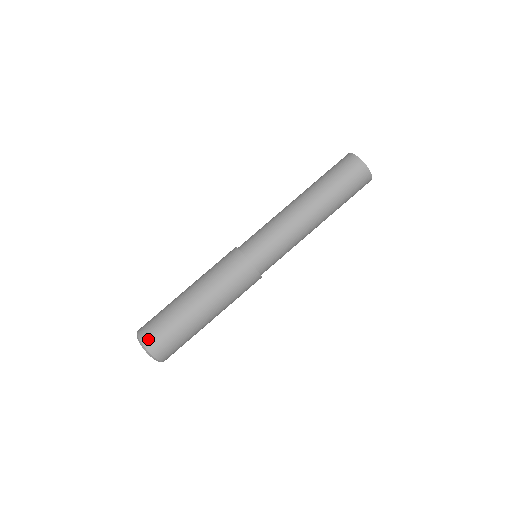
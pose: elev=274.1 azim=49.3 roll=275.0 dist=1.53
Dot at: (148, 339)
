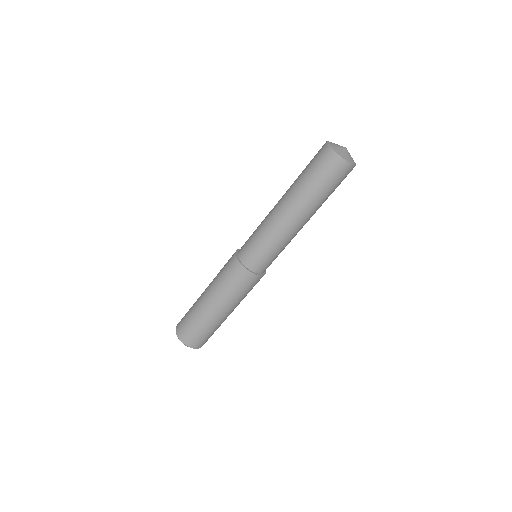
Dot at: (196, 345)
